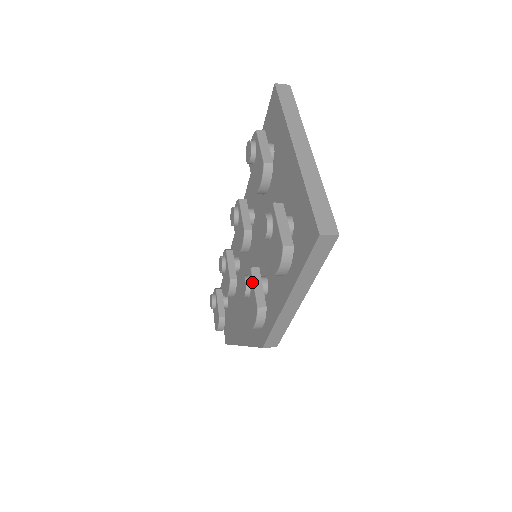
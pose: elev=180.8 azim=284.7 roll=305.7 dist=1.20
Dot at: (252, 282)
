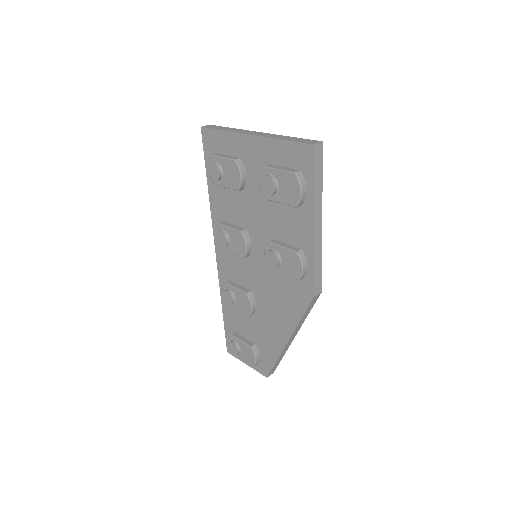
Dot at: (277, 247)
